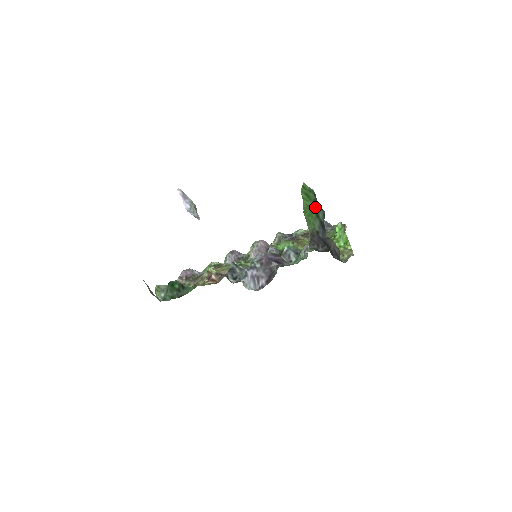
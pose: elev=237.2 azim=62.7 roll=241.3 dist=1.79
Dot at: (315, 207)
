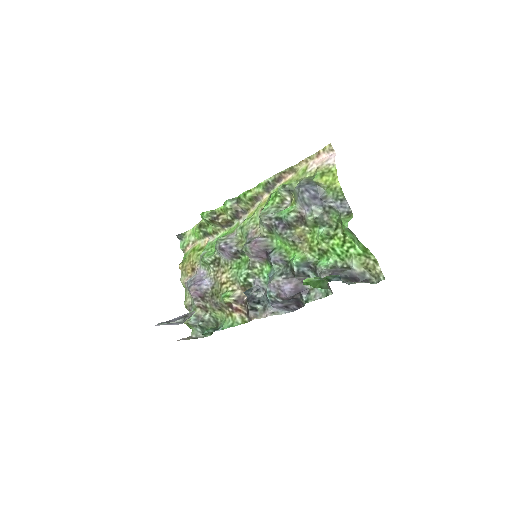
Dot at: (325, 279)
